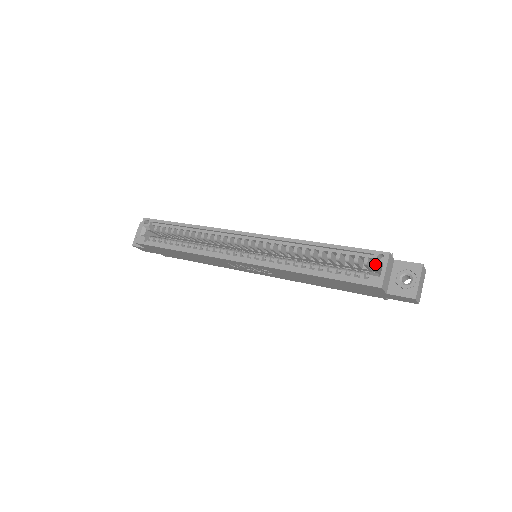
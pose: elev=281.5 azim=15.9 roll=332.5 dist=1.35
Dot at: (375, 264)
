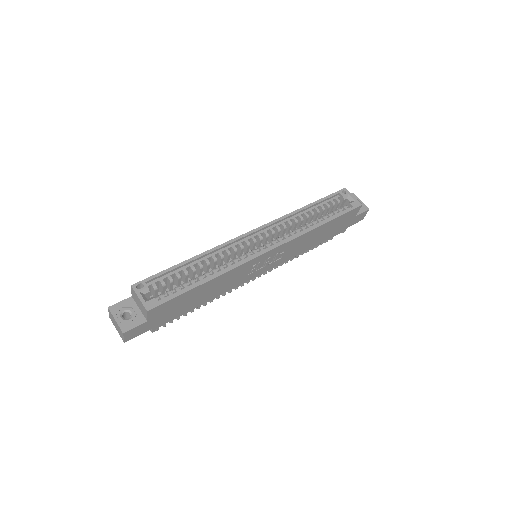
Dot at: (345, 198)
